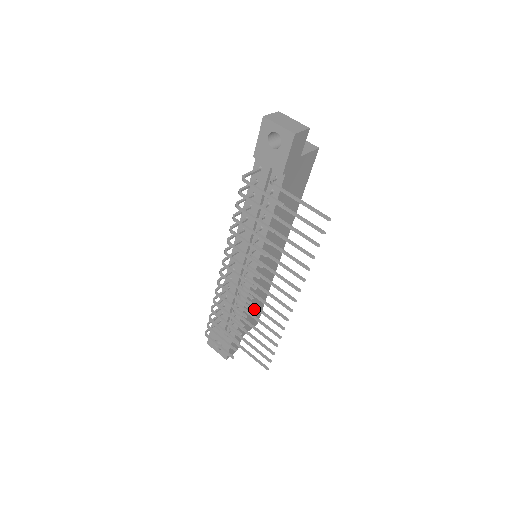
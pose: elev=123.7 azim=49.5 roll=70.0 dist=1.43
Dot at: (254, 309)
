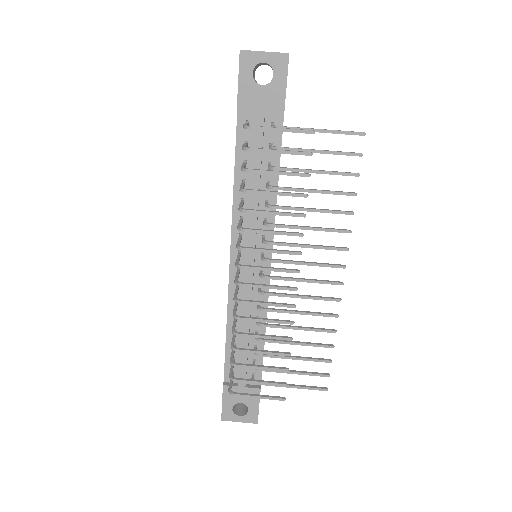
Dot at: occluded
